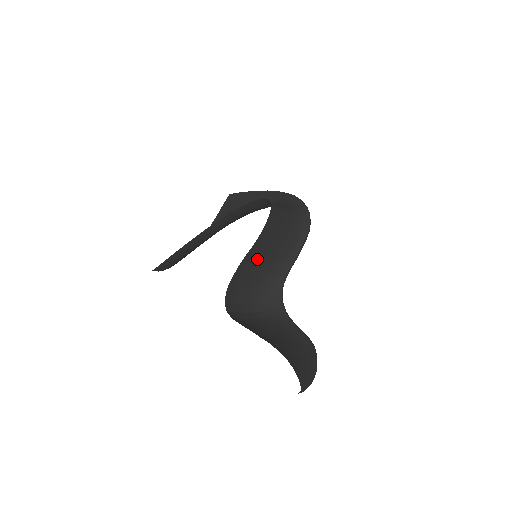
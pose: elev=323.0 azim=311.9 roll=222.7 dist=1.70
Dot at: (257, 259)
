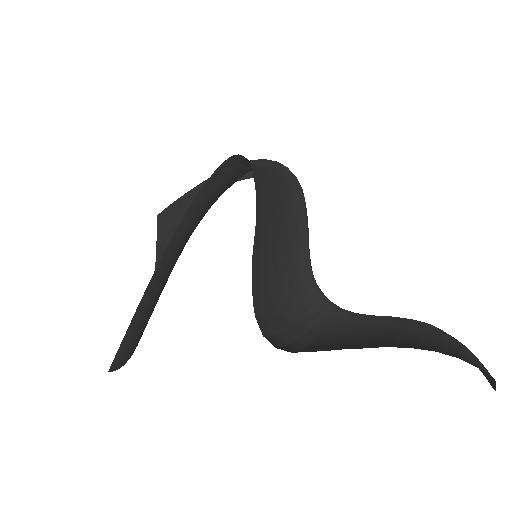
Dot at: (266, 252)
